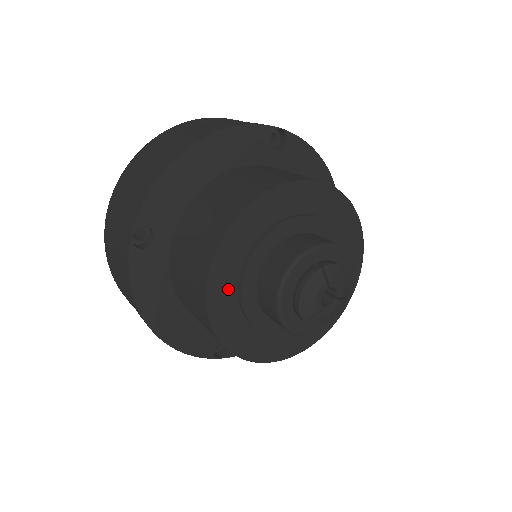
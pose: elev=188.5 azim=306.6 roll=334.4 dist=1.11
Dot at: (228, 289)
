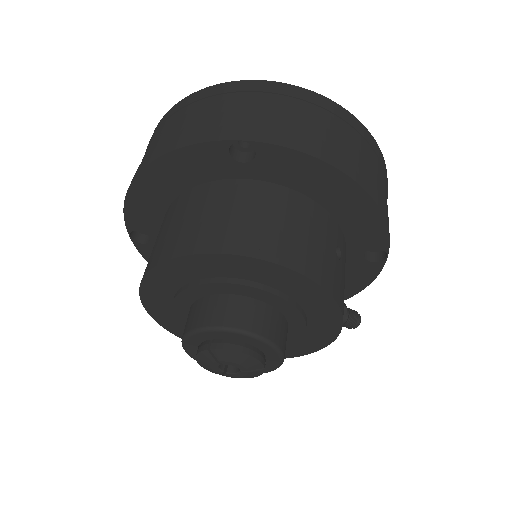
Dot at: (171, 317)
